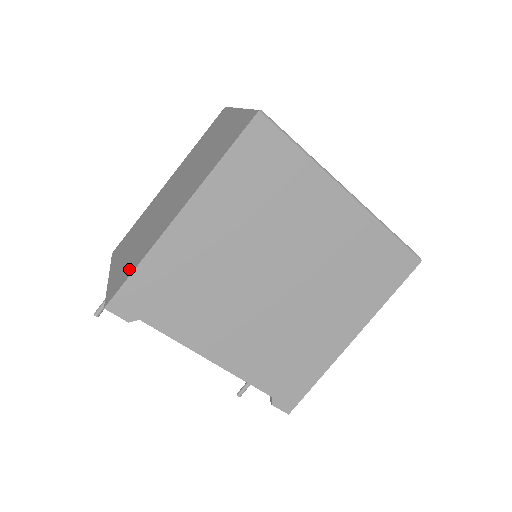
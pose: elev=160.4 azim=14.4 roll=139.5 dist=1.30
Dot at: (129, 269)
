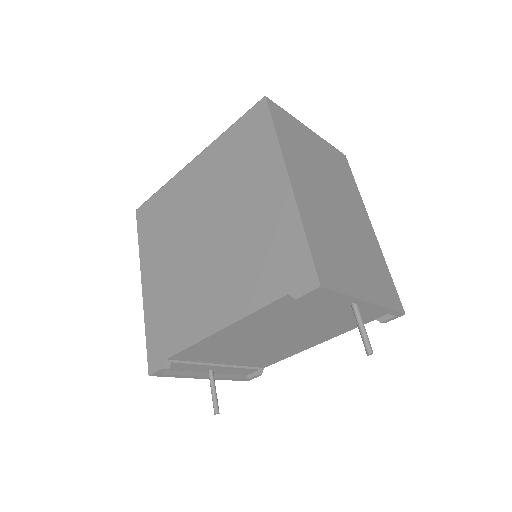
Dot at: occluded
